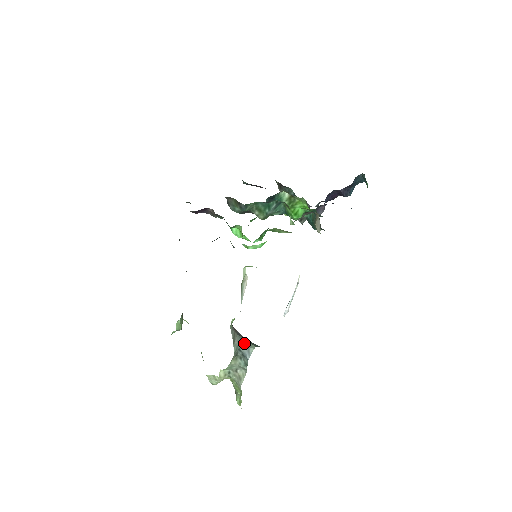
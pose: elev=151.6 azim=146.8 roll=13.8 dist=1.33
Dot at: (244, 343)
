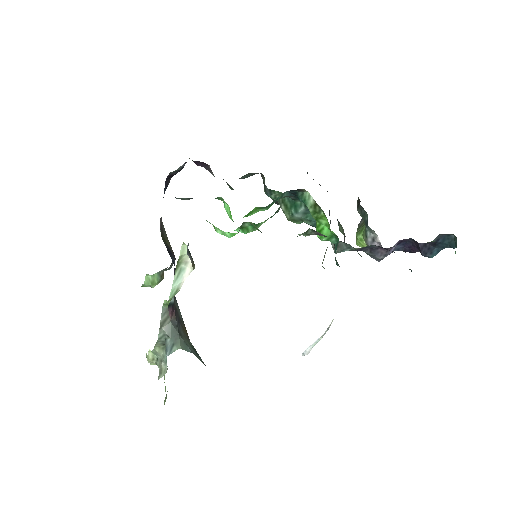
Dot at: (173, 336)
